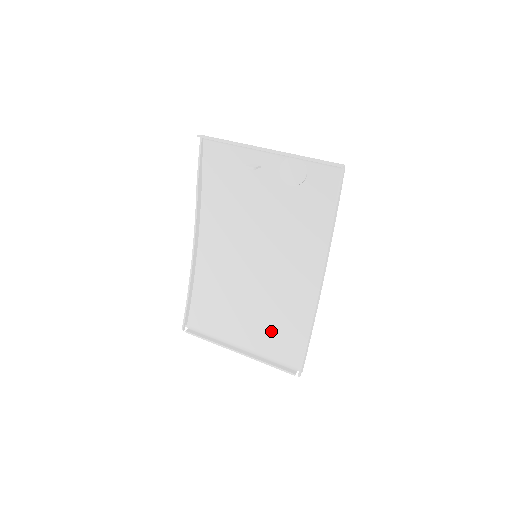
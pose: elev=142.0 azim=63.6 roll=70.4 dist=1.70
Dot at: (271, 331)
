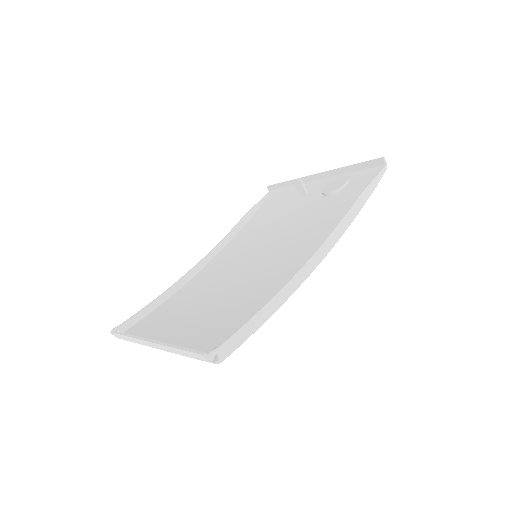
Dot at: (215, 323)
